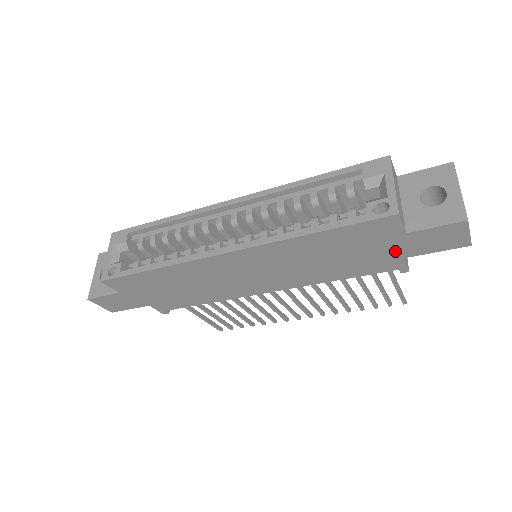
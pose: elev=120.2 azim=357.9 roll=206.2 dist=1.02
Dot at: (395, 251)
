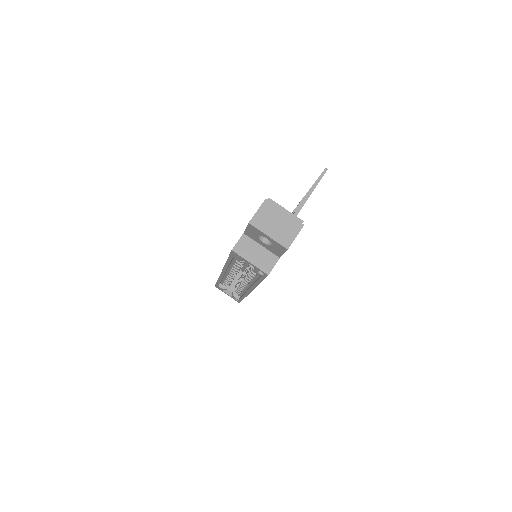
Dot at: occluded
